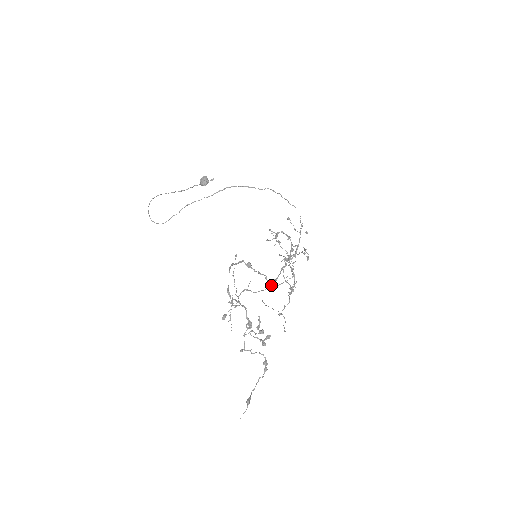
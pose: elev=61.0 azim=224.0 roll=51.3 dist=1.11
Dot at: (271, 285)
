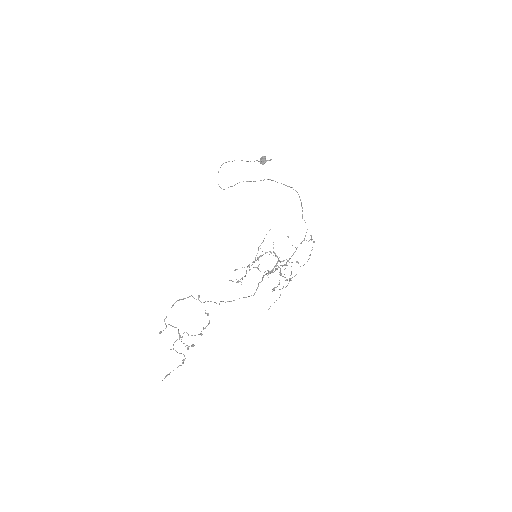
Dot at: (208, 314)
